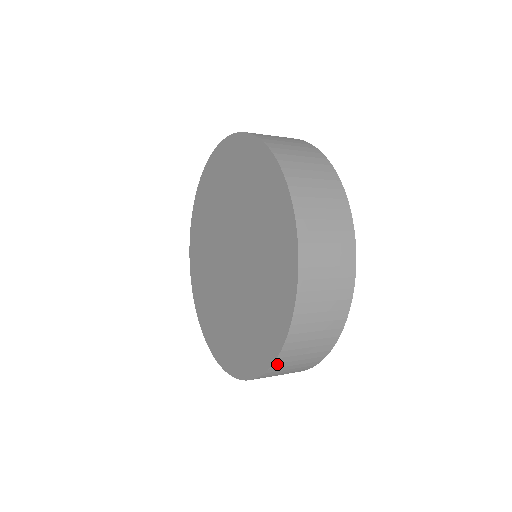
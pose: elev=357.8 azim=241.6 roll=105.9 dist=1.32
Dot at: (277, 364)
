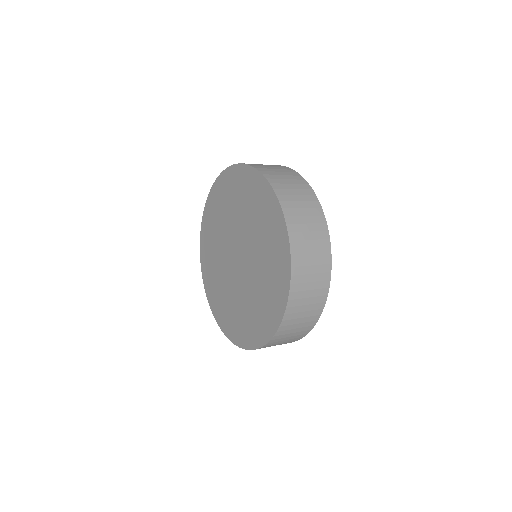
Dot at: (295, 268)
